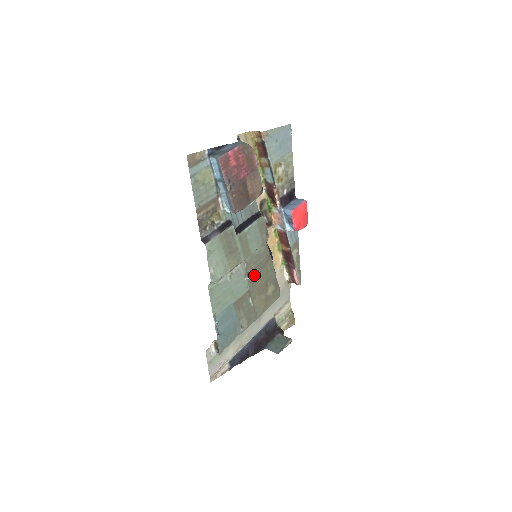
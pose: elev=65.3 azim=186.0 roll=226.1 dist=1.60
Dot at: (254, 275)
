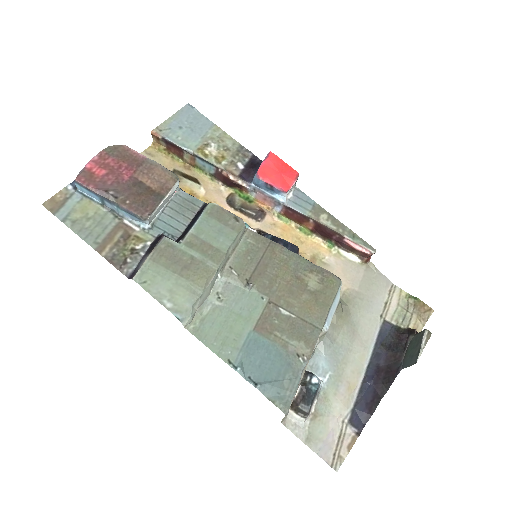
Dot at: (262, 277)
